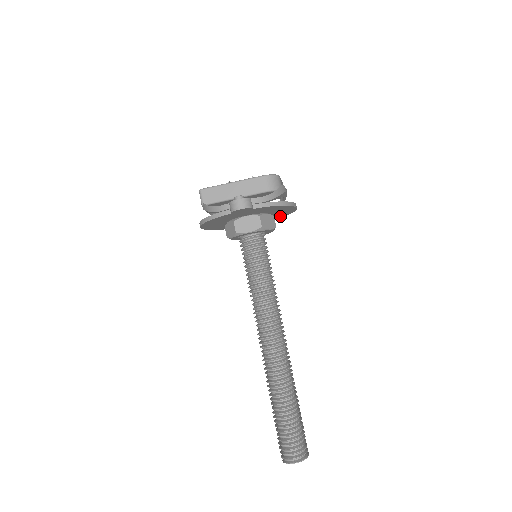
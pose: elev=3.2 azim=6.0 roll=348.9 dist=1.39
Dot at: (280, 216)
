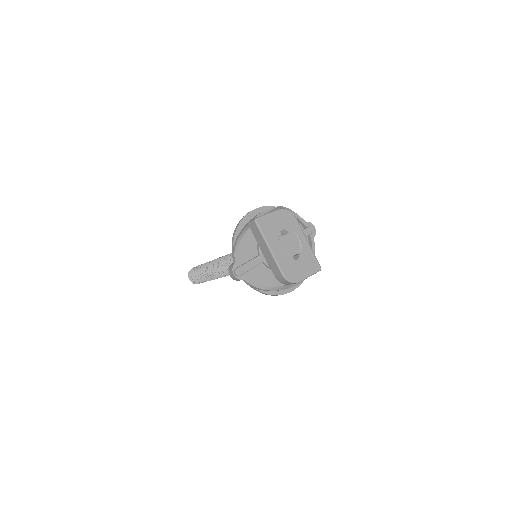
Dot at: occluded
